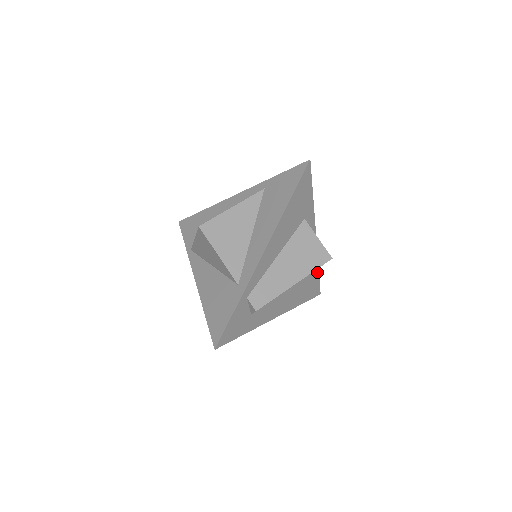
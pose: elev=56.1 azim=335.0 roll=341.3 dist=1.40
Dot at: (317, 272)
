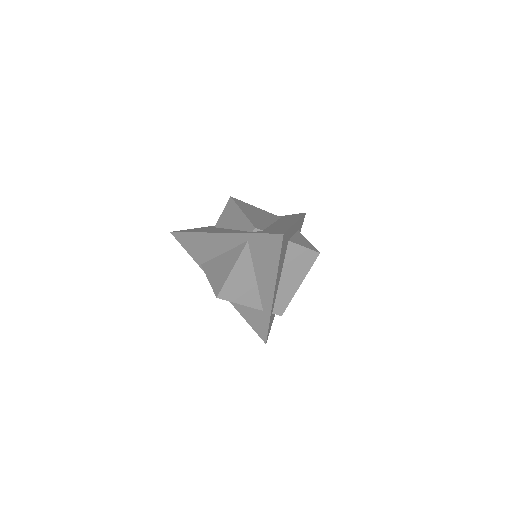
Dot at: occluded
